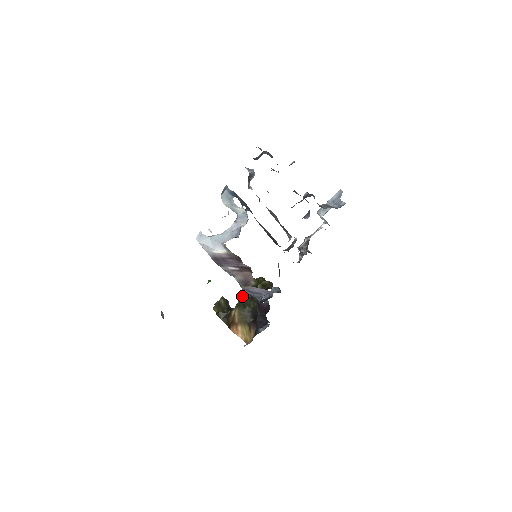
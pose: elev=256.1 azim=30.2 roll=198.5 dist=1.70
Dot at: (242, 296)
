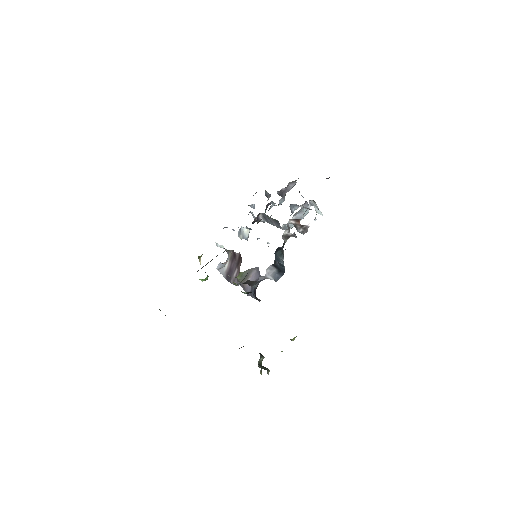
Dot at: occluded
